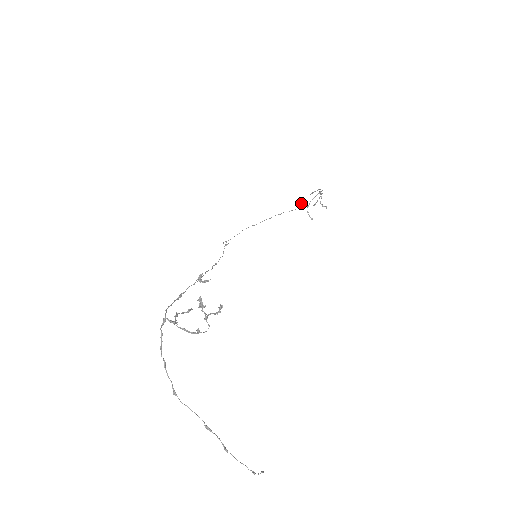
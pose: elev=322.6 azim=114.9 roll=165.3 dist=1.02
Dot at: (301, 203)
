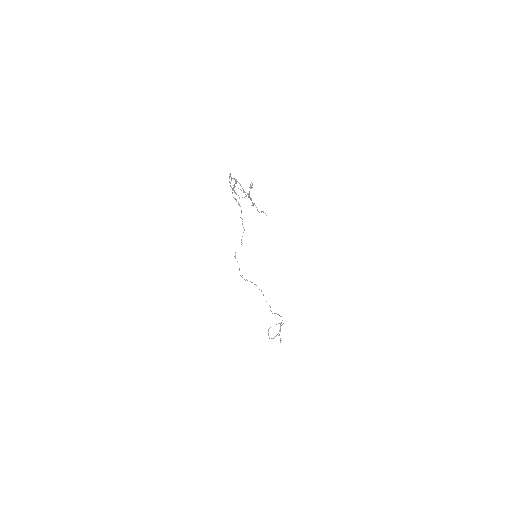
Dot at: occluded
